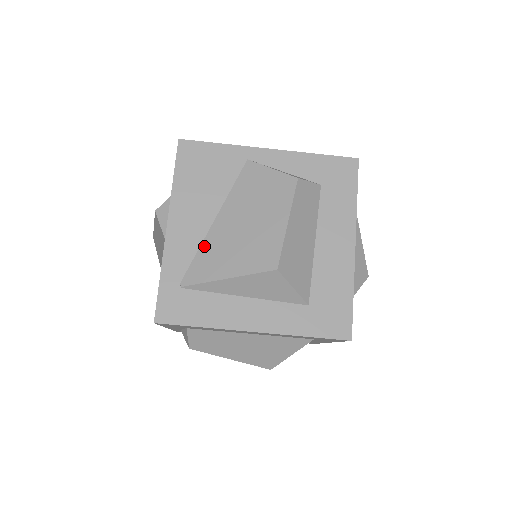
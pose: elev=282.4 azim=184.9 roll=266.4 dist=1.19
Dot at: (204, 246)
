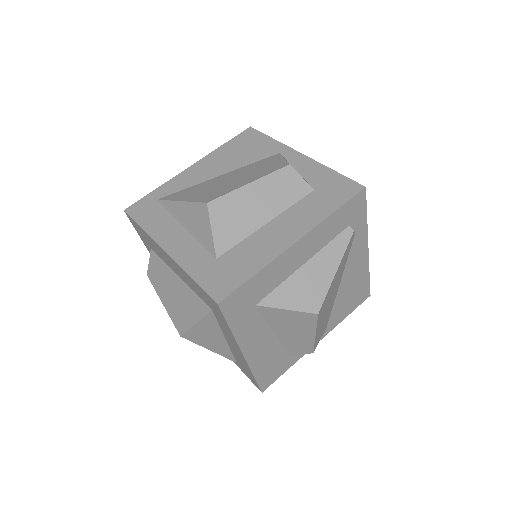
Dot at: (196, 185)
